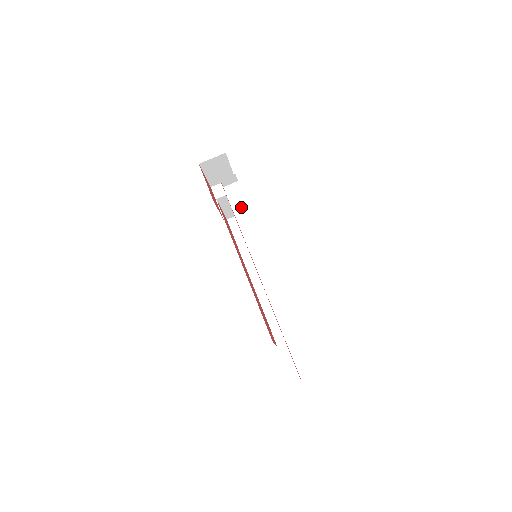
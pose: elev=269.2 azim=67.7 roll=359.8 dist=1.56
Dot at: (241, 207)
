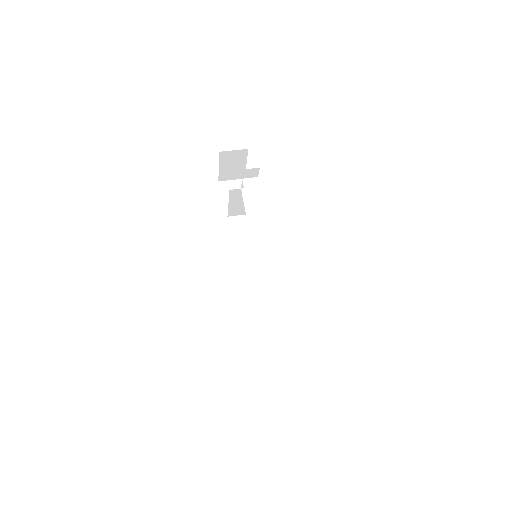
Dot at: (256, 202)
